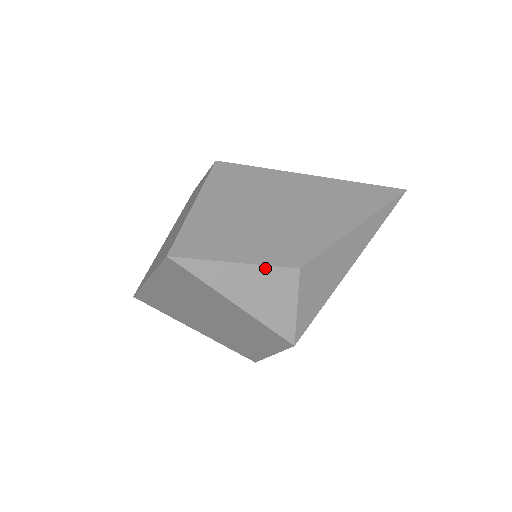
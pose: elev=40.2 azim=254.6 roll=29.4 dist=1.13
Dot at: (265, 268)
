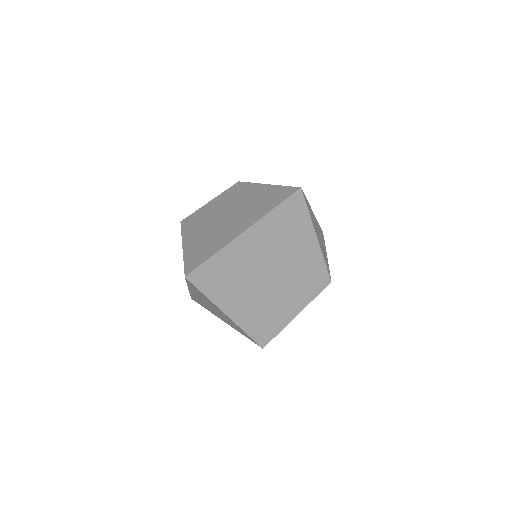
Dot at: (318, 223)
